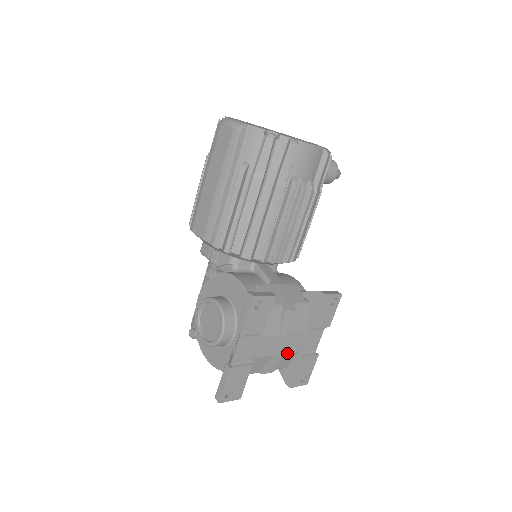
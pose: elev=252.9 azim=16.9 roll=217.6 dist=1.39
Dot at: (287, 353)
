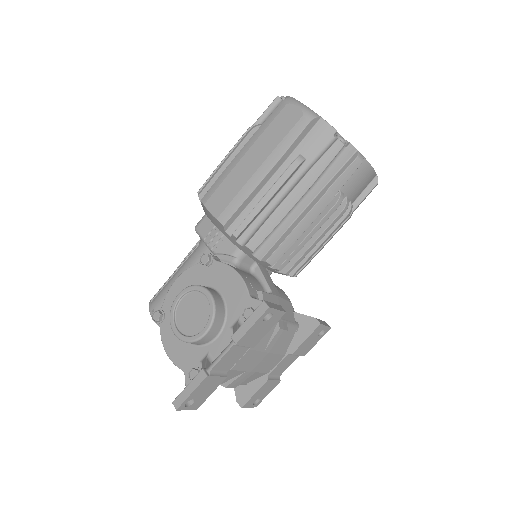
Dot at: (258, 372)
